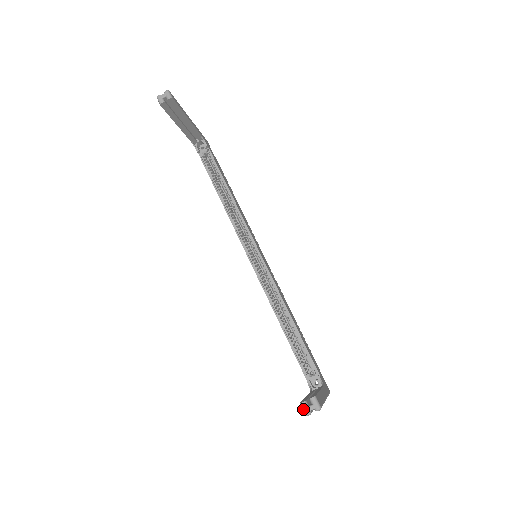
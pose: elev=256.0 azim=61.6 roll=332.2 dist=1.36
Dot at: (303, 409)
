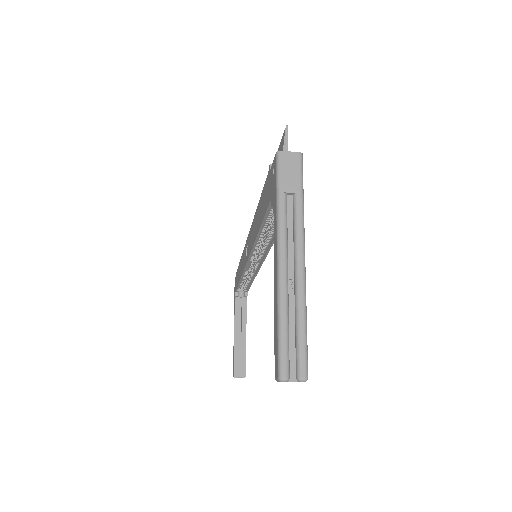
Dot at: occluded
